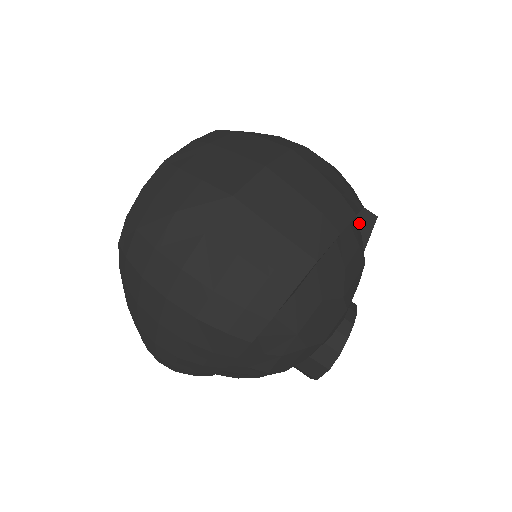
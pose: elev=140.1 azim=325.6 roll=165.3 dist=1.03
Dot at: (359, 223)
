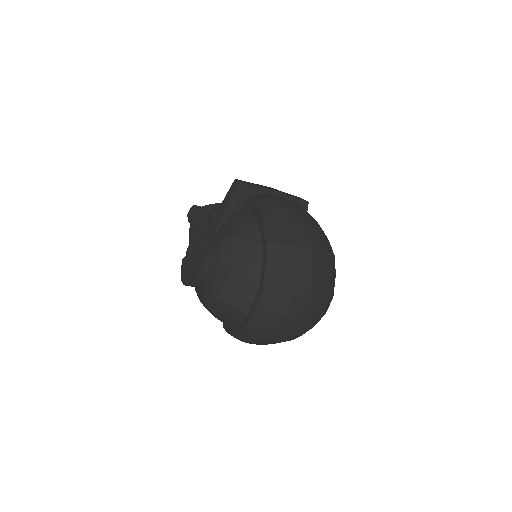
Dot at: occluded
